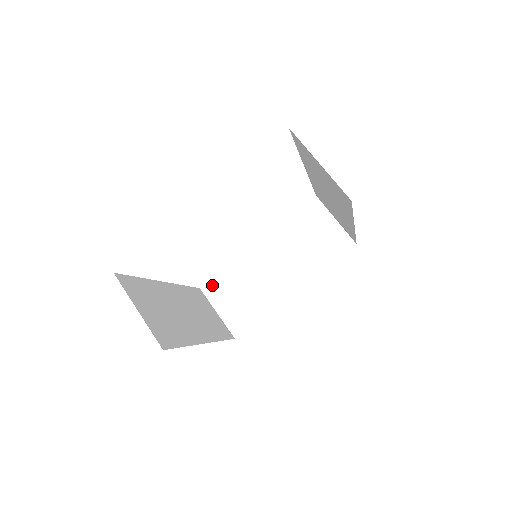
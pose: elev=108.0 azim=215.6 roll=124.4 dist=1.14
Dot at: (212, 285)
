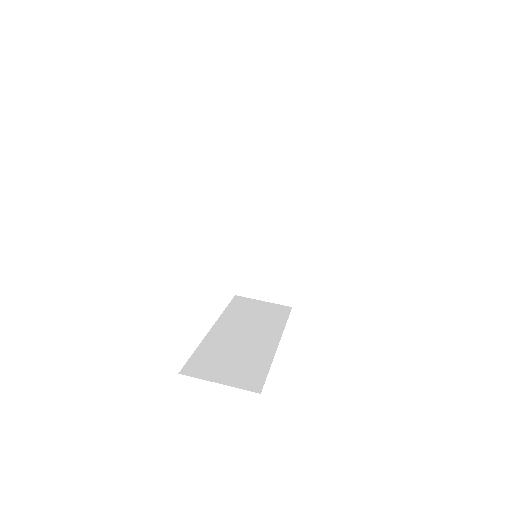
Dot at: (241, 286)
